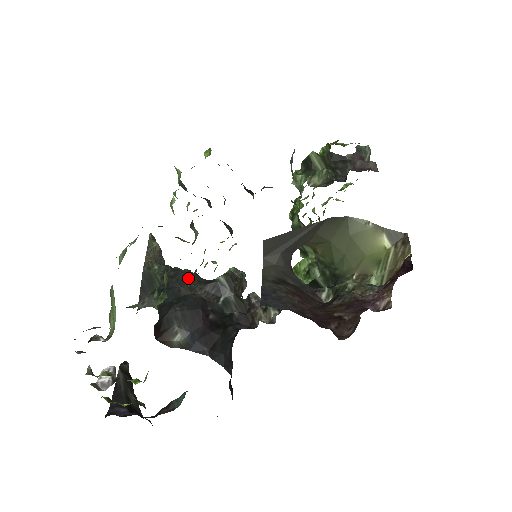
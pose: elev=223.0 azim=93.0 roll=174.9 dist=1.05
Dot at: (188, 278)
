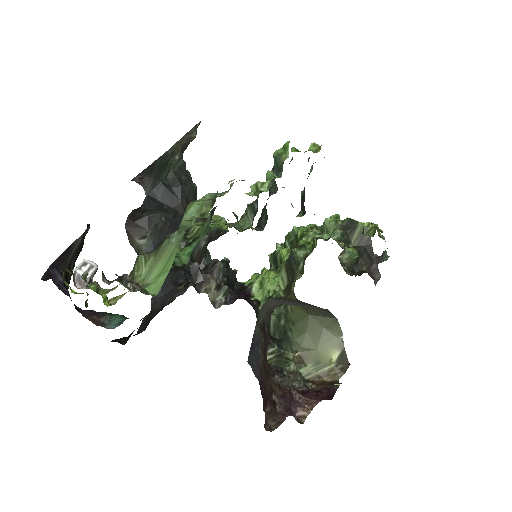
Dot at: occluded
